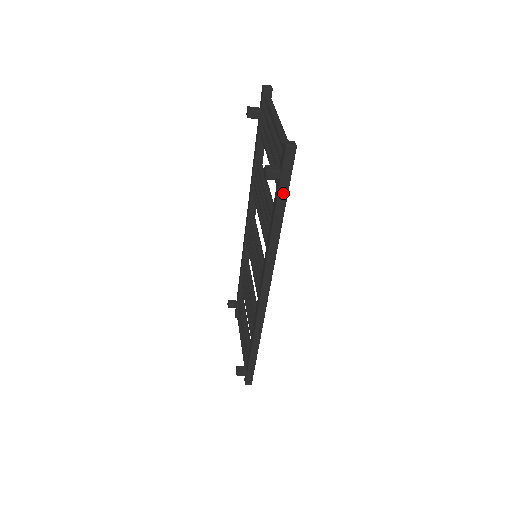
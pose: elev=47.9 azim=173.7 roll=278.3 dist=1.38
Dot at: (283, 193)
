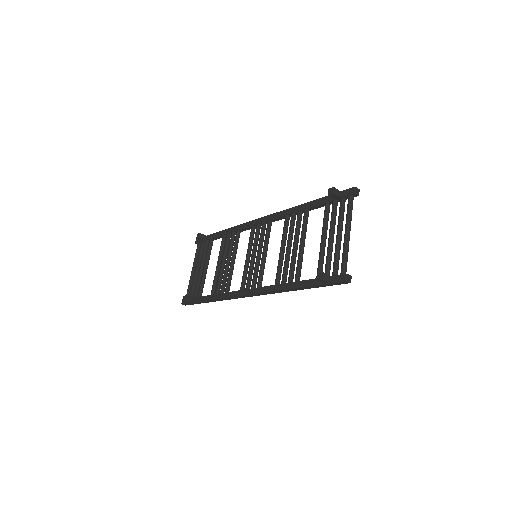
Dot at: (319, 286)
